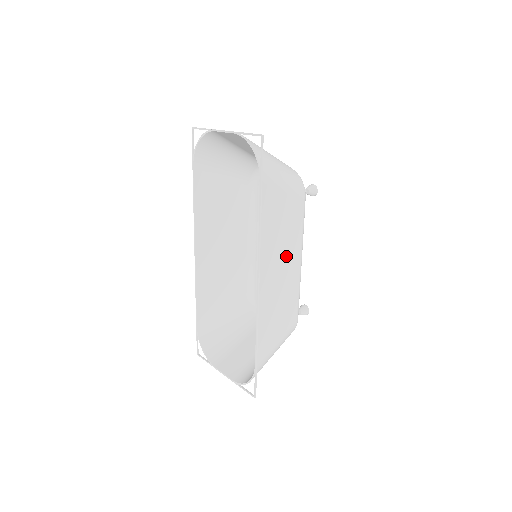
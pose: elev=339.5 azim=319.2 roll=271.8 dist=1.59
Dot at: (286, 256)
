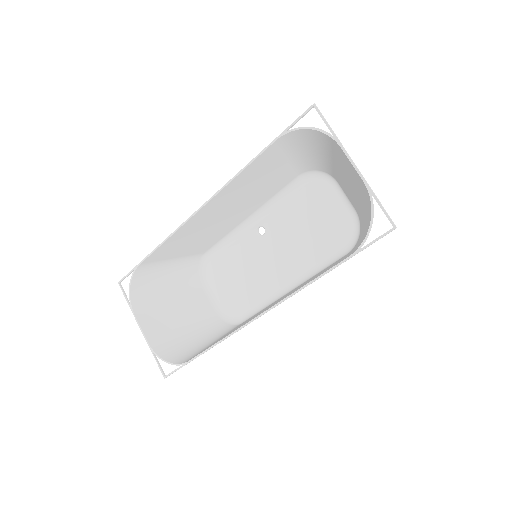
Dot at: occluded
